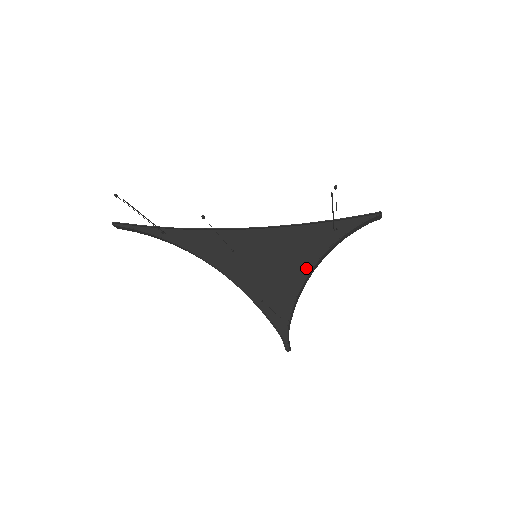
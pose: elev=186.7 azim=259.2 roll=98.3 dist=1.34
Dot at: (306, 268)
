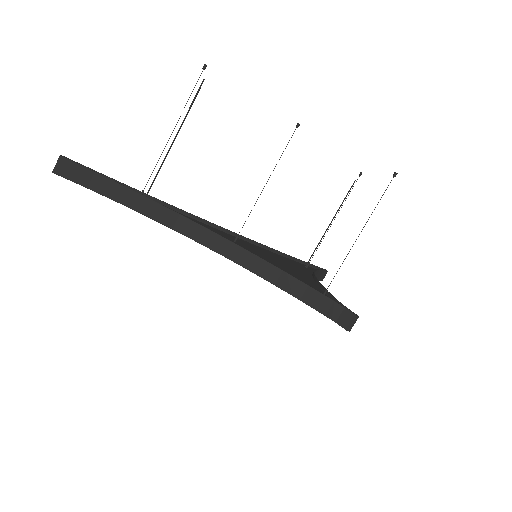
Dot at: (308, 276)
